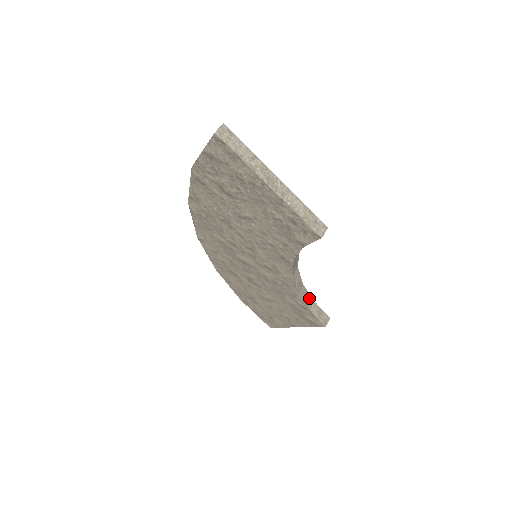
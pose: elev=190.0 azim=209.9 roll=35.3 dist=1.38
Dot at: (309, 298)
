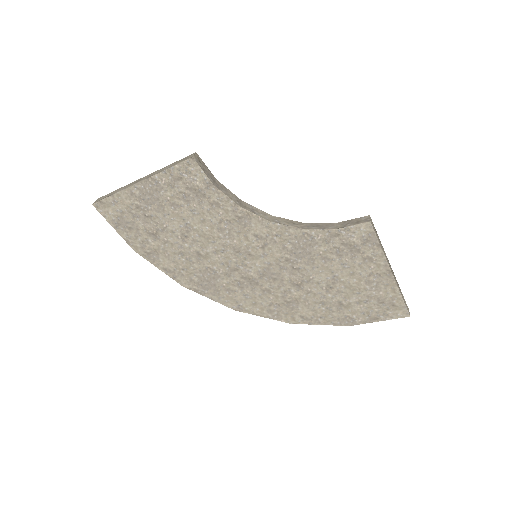
Dot at: (325, 225)
